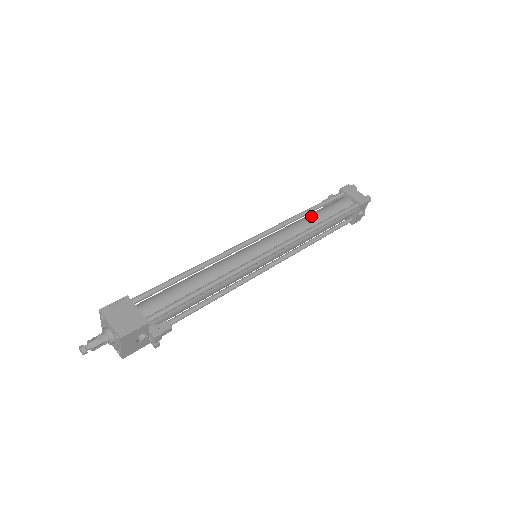
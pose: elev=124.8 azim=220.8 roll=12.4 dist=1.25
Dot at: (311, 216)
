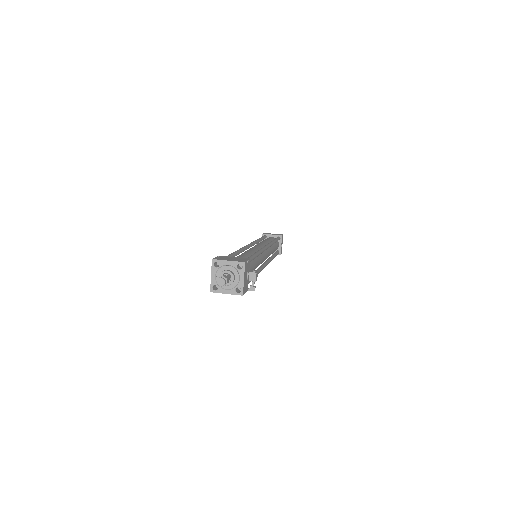
Dot at: occluded
